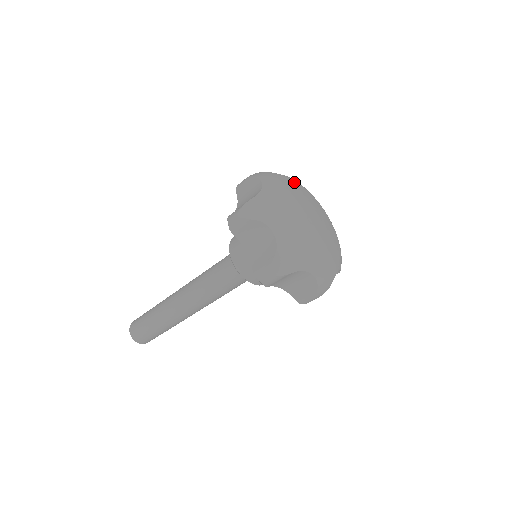
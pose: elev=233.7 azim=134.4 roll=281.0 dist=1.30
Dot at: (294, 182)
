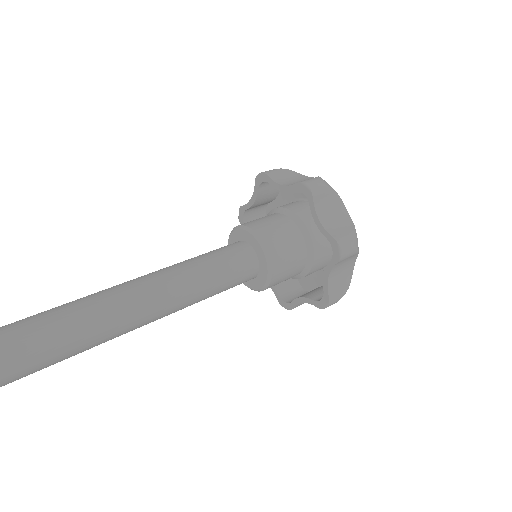
Dot at: occluded
